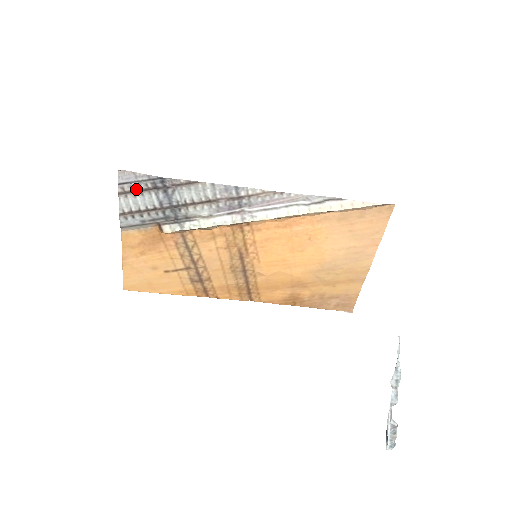
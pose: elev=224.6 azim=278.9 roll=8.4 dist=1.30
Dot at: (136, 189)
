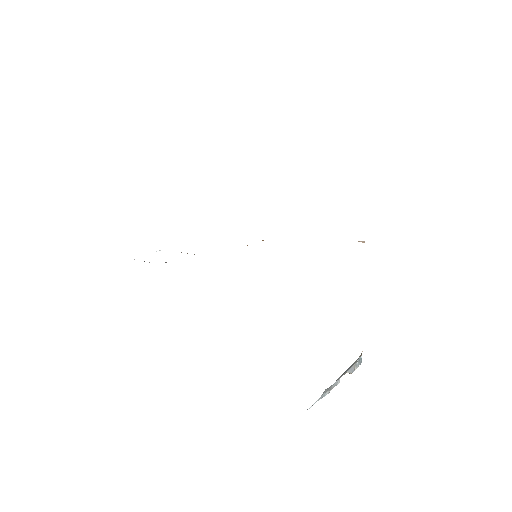
Dot at: occluded
